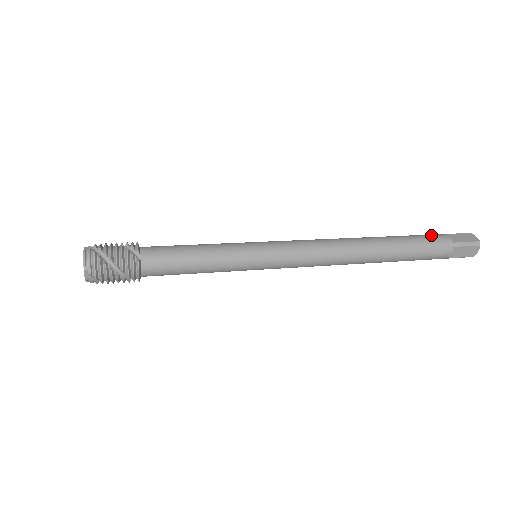
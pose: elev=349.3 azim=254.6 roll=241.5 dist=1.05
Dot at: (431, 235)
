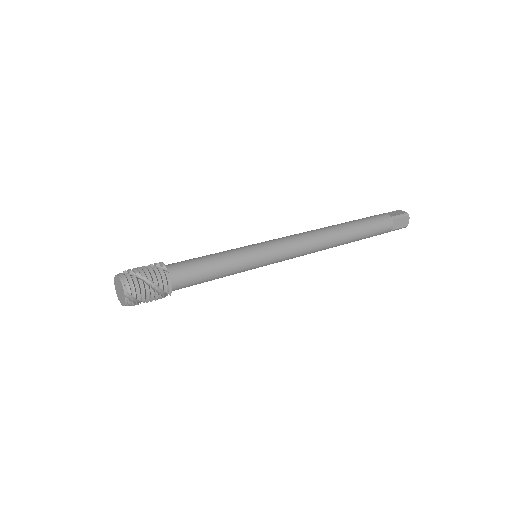
Dot at: (374, 215)
